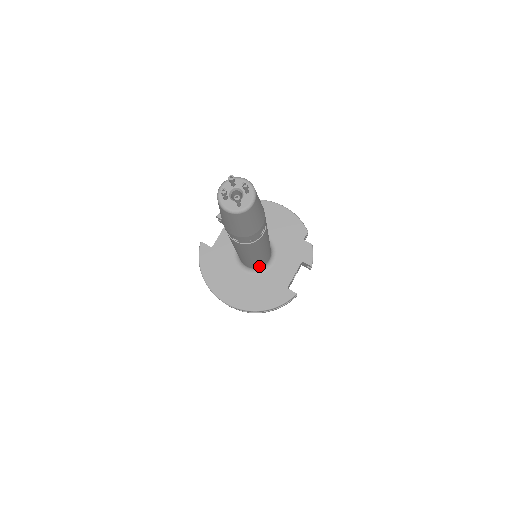
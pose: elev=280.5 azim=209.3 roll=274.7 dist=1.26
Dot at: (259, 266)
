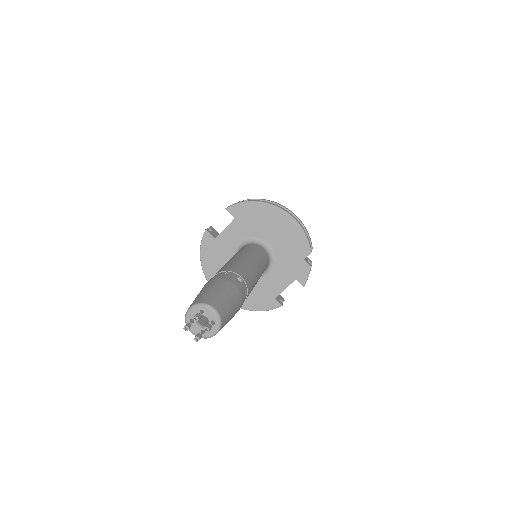
Dot at: occluded
